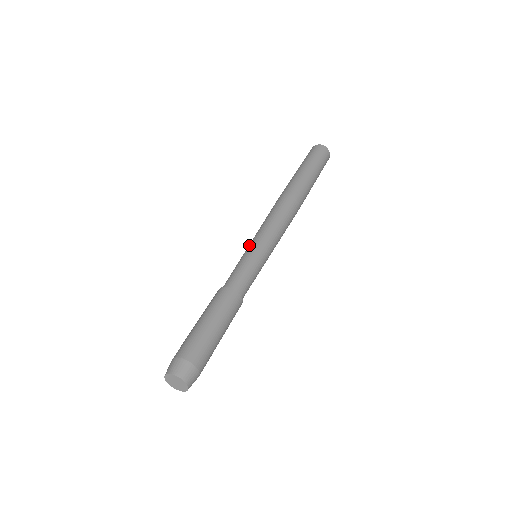
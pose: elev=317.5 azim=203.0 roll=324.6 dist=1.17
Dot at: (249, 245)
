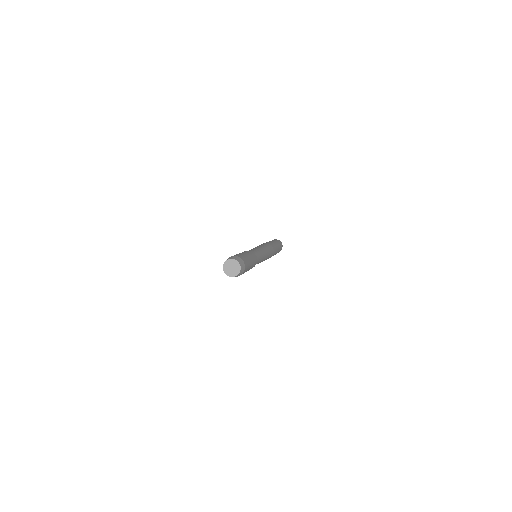
Dot at: occluded
